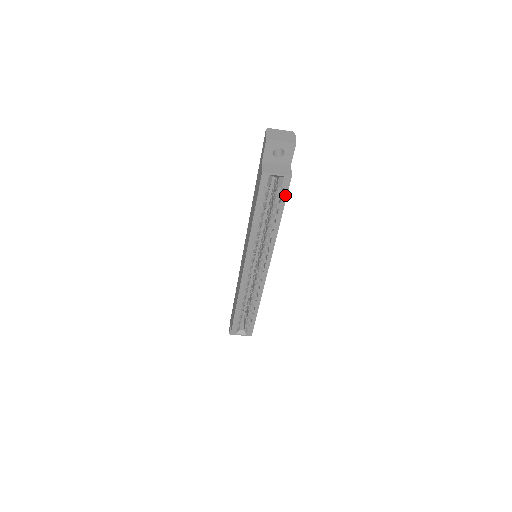
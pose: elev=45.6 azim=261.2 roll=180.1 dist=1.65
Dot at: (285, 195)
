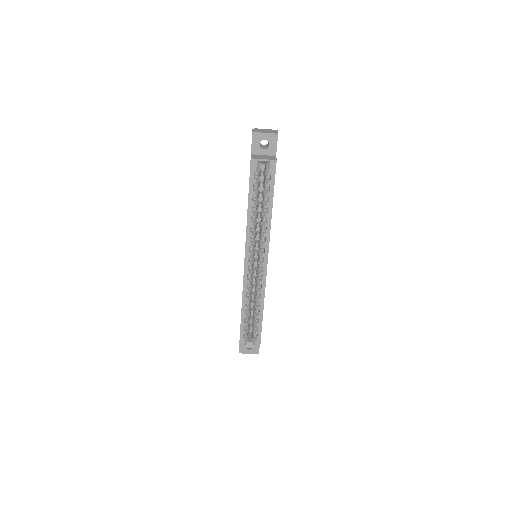
Dot at: (273, 180)
